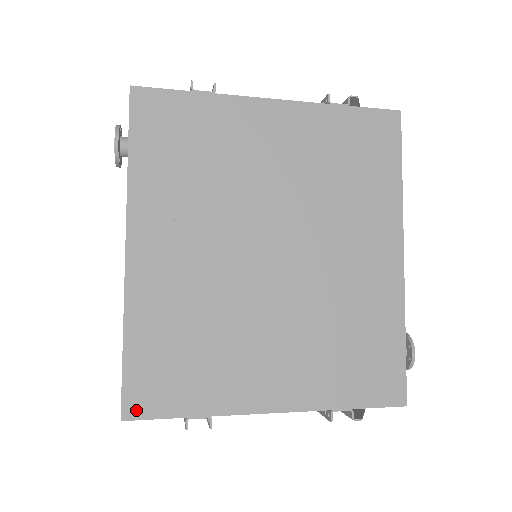
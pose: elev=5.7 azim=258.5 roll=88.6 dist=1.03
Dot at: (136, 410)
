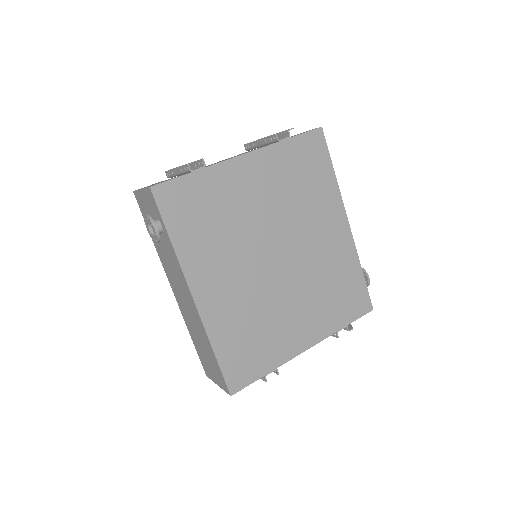
Dot at: (237, 386)
